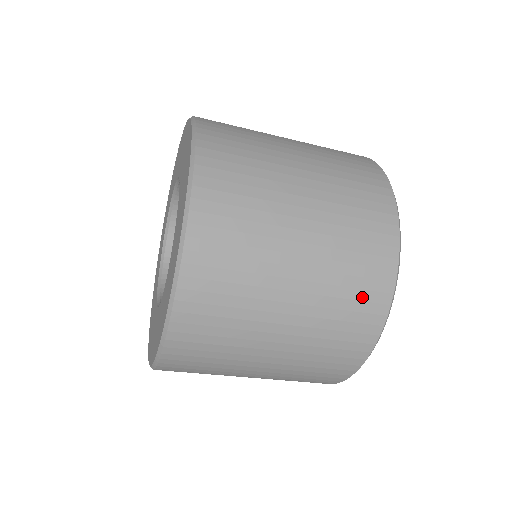
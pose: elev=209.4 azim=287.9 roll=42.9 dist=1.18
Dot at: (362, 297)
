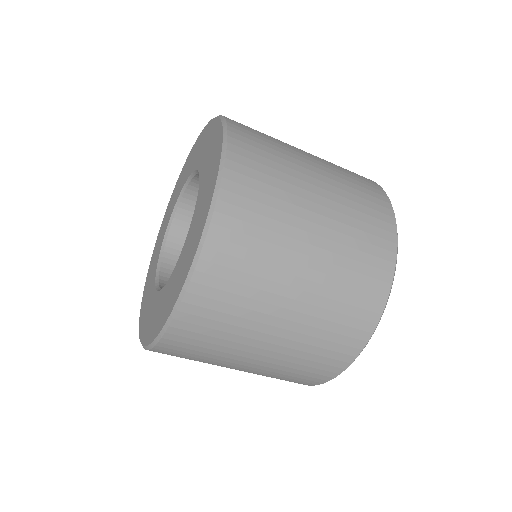
Dot at: (340, 340)
